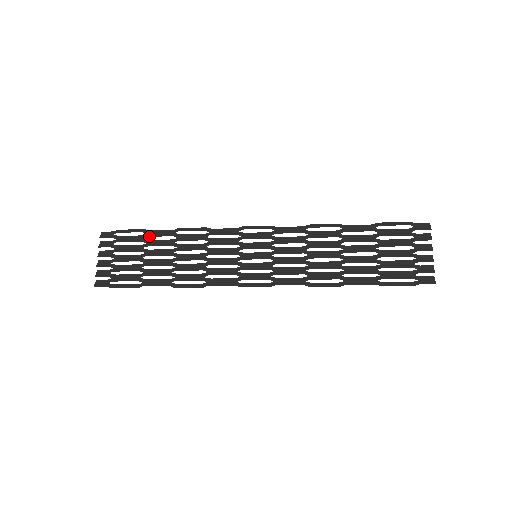
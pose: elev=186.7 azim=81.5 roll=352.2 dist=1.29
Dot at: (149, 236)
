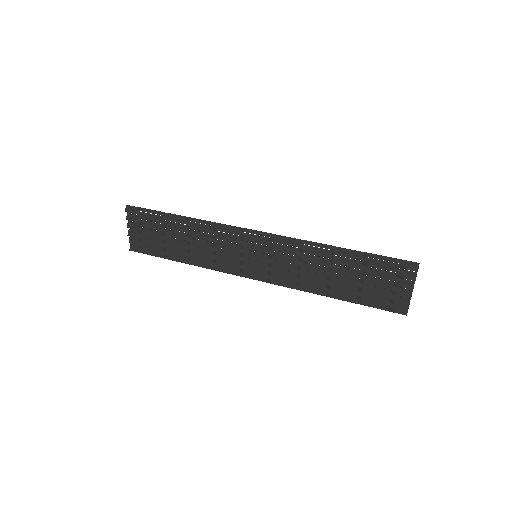
Dot at: occluded
